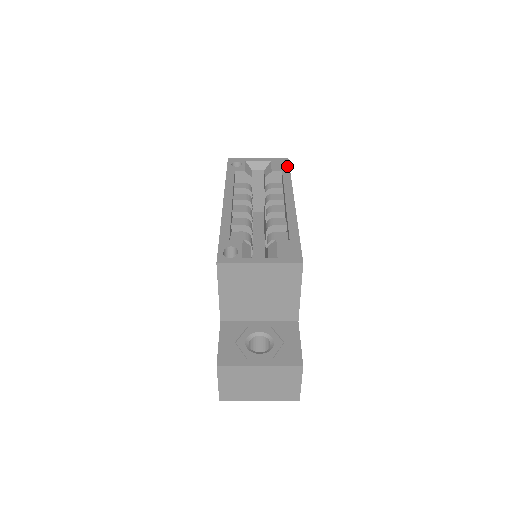
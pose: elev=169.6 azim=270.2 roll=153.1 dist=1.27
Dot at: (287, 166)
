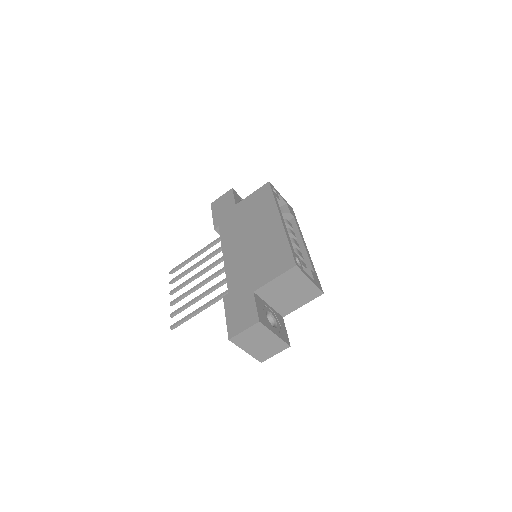
Dot at: occluded
